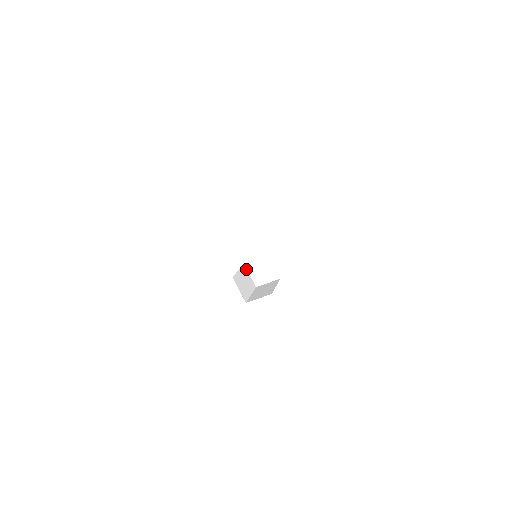
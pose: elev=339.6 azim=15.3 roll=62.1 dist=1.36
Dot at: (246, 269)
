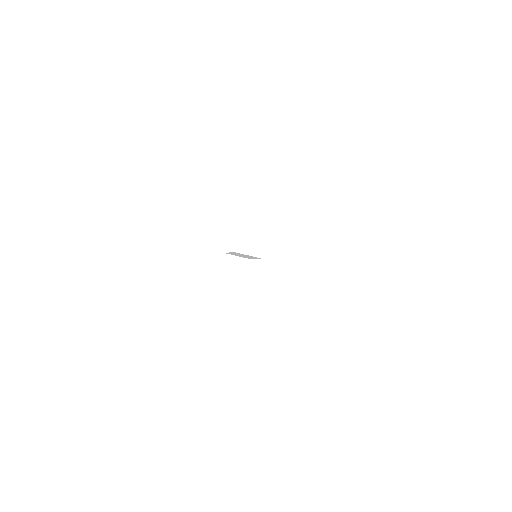
Dot at: (250, 264)
